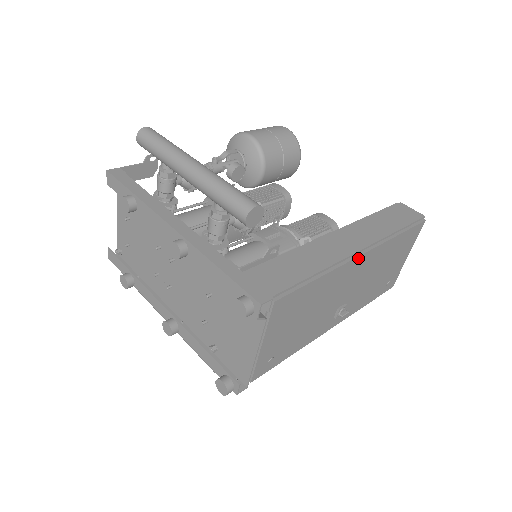
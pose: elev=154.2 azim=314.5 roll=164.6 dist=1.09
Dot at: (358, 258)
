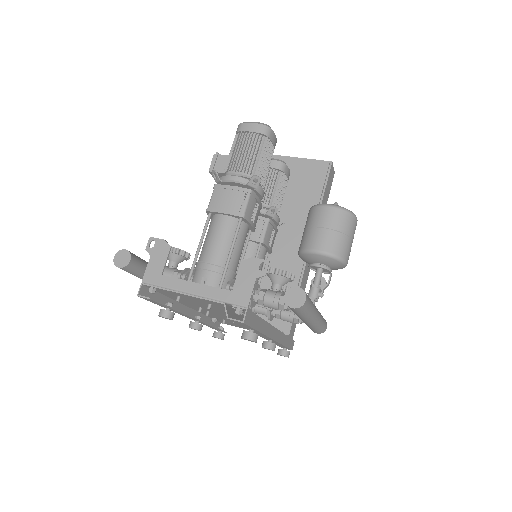
Dot at: occluded
